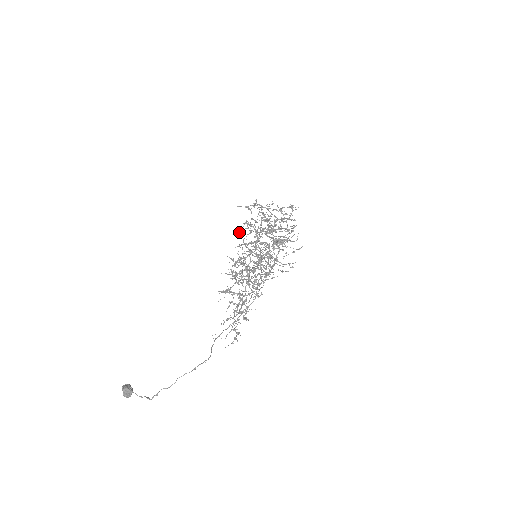
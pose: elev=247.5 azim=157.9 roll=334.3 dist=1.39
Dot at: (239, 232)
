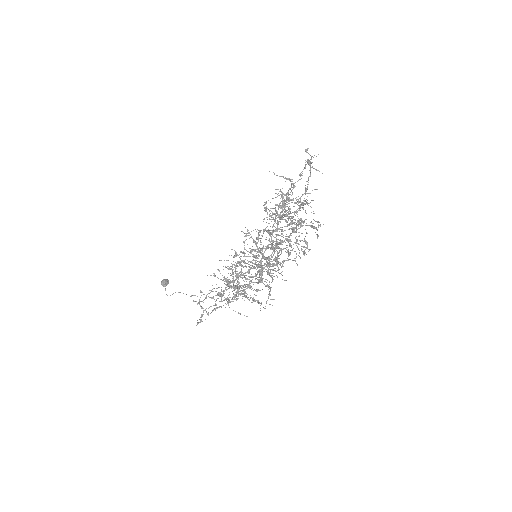
Dot at: occluded
